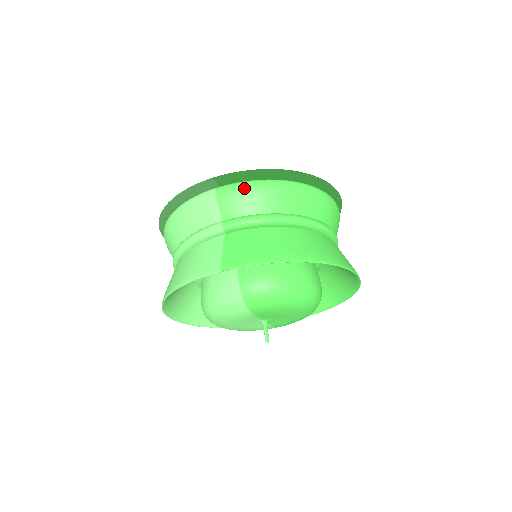
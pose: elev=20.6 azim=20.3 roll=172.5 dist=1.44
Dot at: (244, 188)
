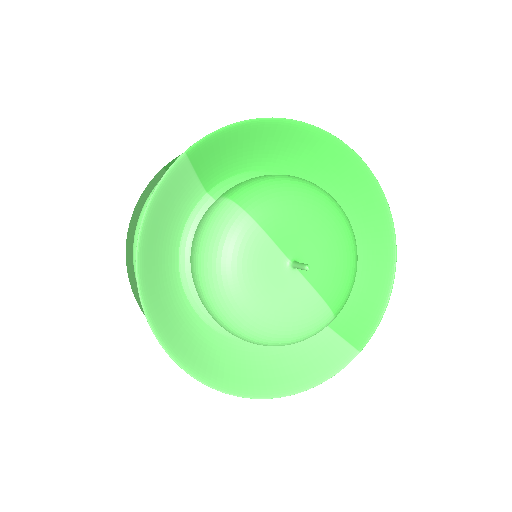
Dot at: occluded
